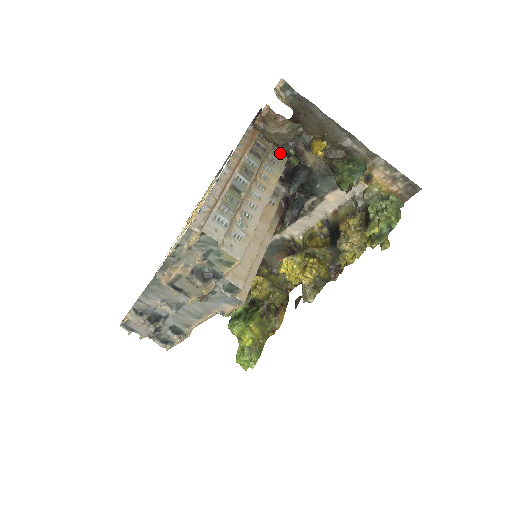
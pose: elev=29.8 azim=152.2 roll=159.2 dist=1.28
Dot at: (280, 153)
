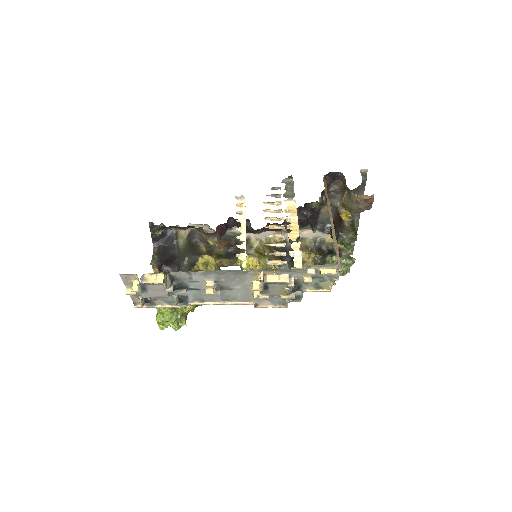
Dot at: (320, 200)
